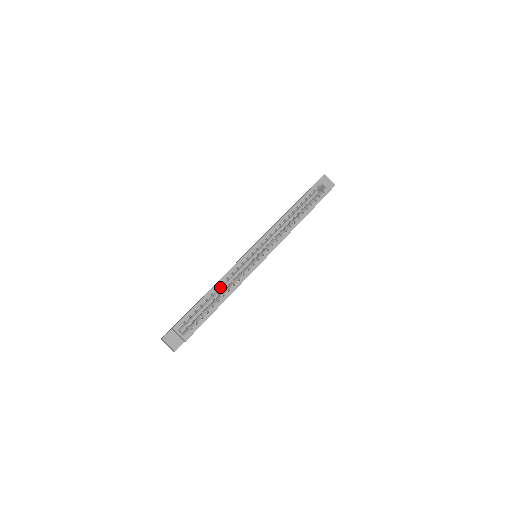
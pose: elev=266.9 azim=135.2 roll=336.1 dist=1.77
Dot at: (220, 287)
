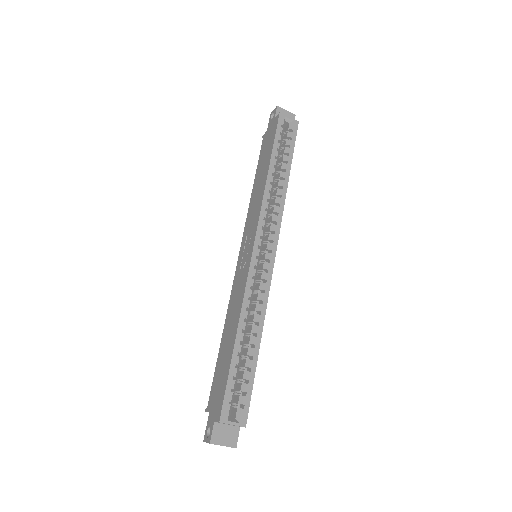
Dot at: (245, 326)
